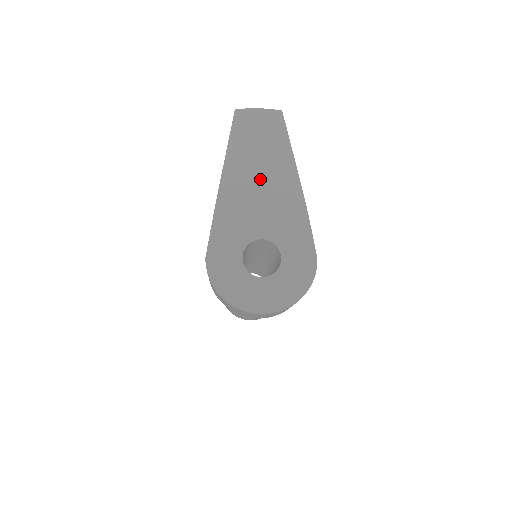
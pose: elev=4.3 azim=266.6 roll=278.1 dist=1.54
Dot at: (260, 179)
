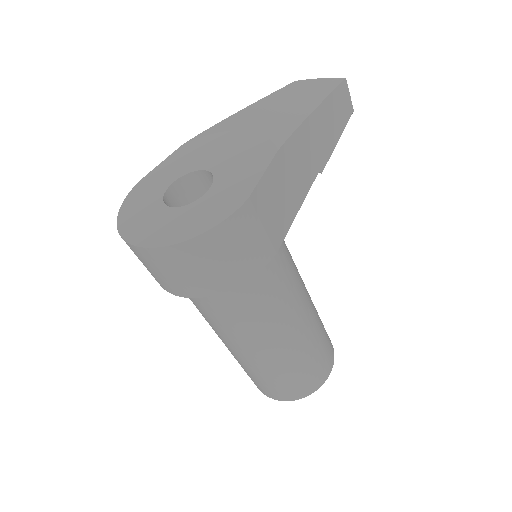
Dot at: (256, 120)
